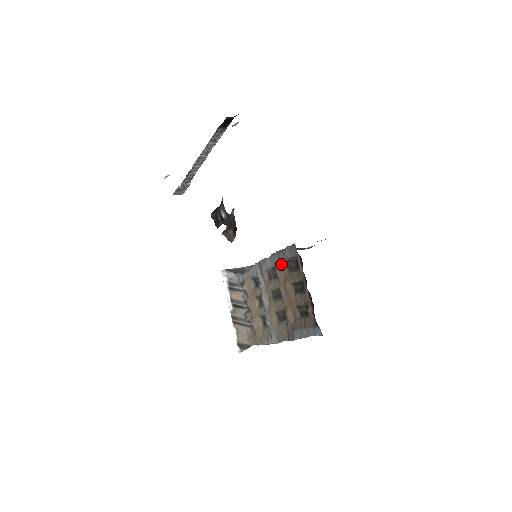
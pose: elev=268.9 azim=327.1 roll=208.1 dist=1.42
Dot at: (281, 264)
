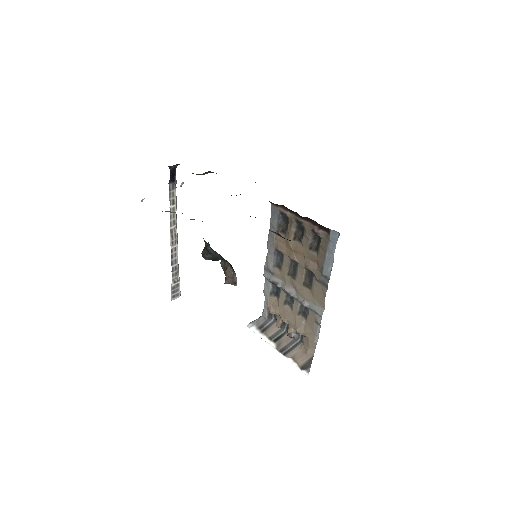
Dot at: (276, 238)
